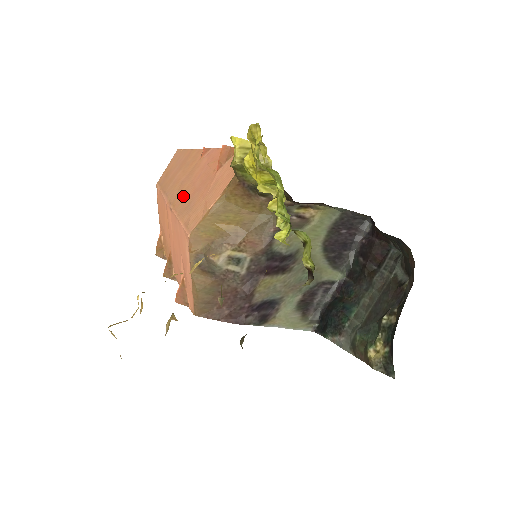
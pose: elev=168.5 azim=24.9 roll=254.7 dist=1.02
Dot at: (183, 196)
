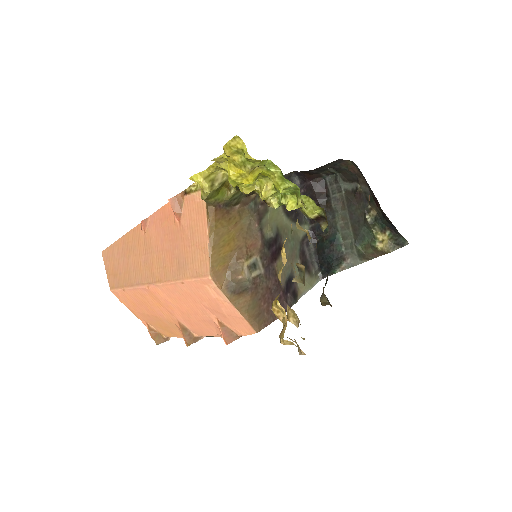
Dot at: (162, 266)
